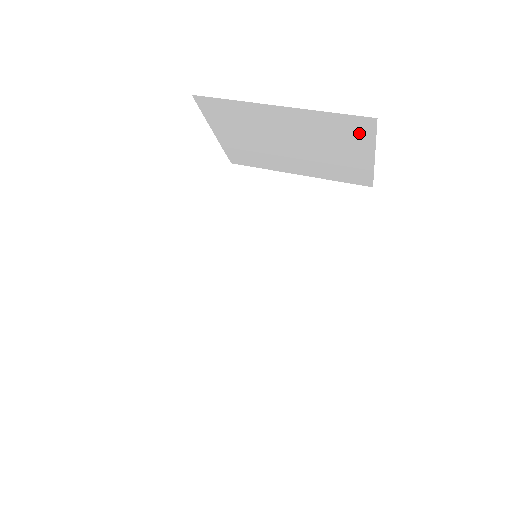
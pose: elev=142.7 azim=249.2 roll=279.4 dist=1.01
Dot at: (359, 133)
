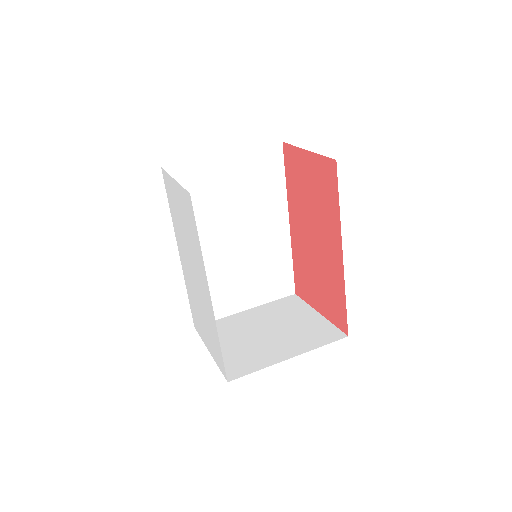
Dot at: occluded
